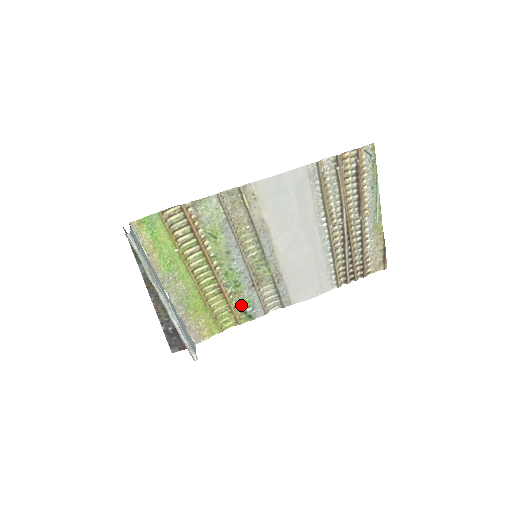
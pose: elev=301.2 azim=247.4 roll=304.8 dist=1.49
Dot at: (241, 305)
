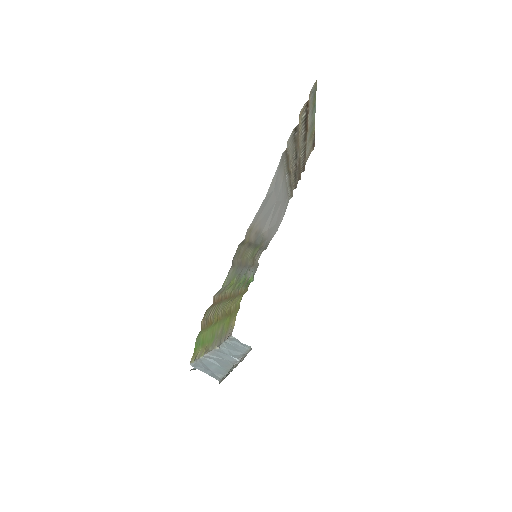
Dot at: (247, 284)
